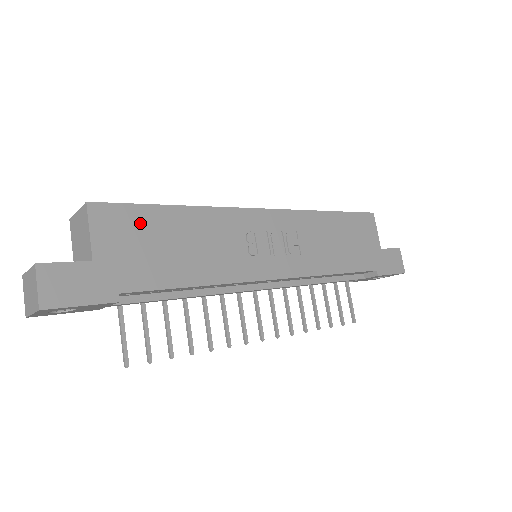
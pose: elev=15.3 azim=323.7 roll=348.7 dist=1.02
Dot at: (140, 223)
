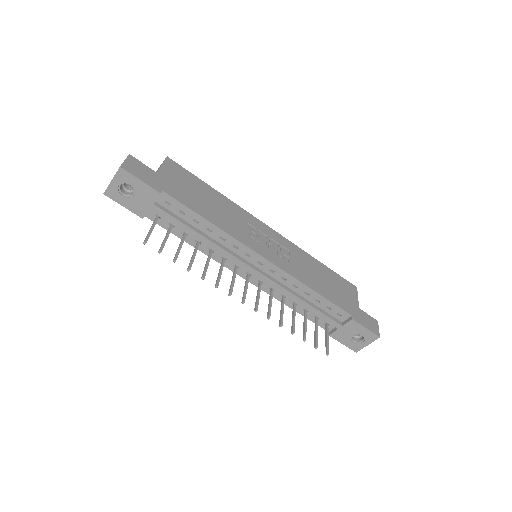
Dot at: (190, 180)
